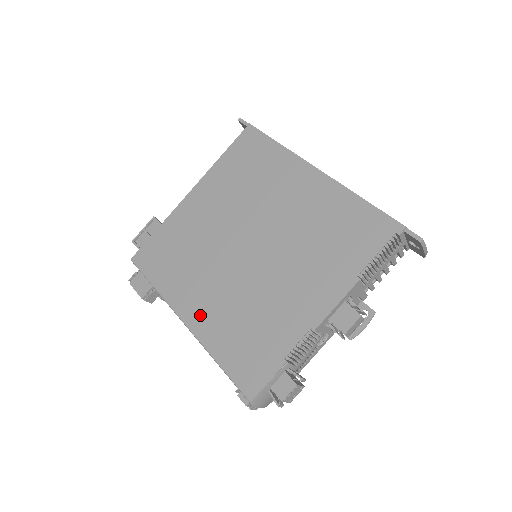
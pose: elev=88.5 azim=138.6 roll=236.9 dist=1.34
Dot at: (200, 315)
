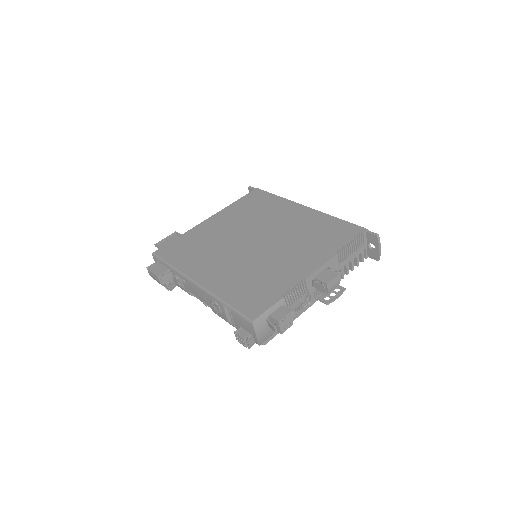
Dot at: (212, 278)
